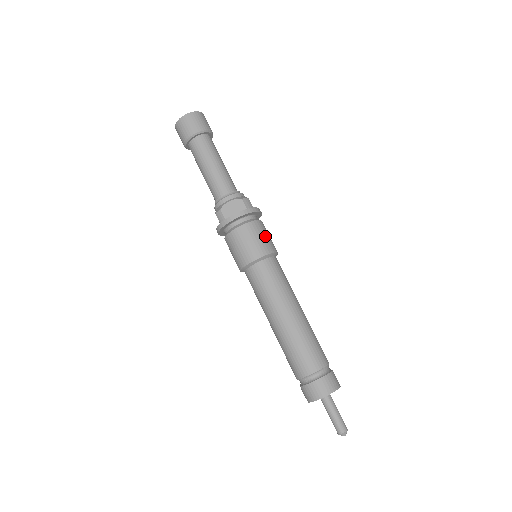
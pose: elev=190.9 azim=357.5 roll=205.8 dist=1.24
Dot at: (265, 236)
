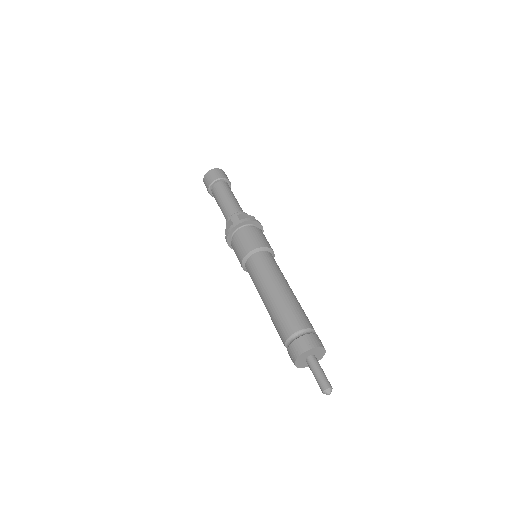
Dot at: (247, 239)
